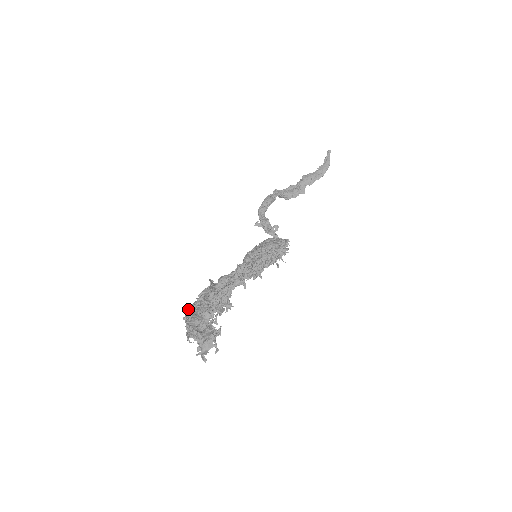
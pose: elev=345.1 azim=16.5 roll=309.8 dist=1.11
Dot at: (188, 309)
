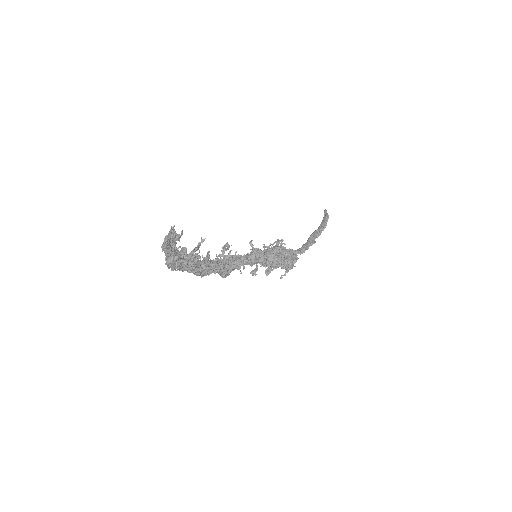
Dot at: occluded
